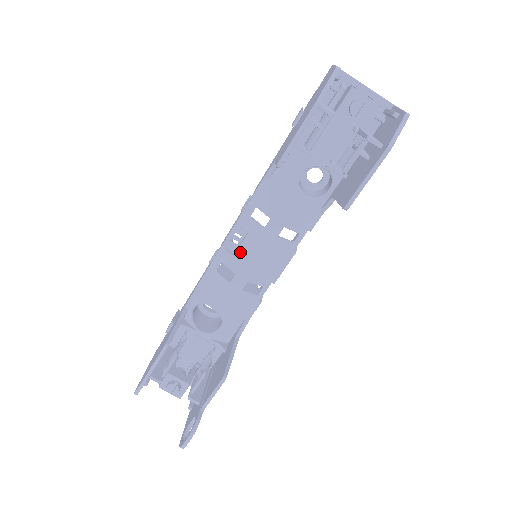
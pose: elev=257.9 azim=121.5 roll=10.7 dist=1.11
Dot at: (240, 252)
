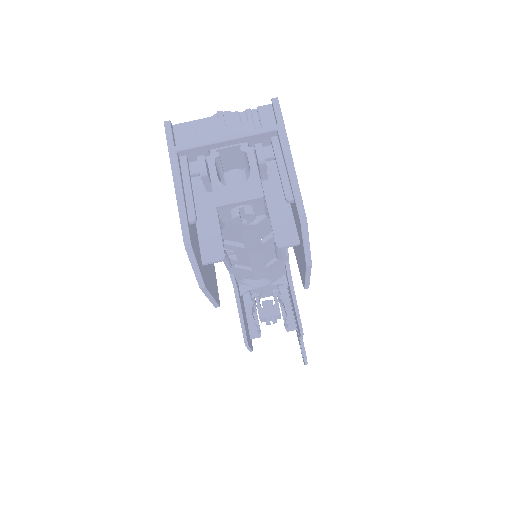
Dot at: (240, 259)
